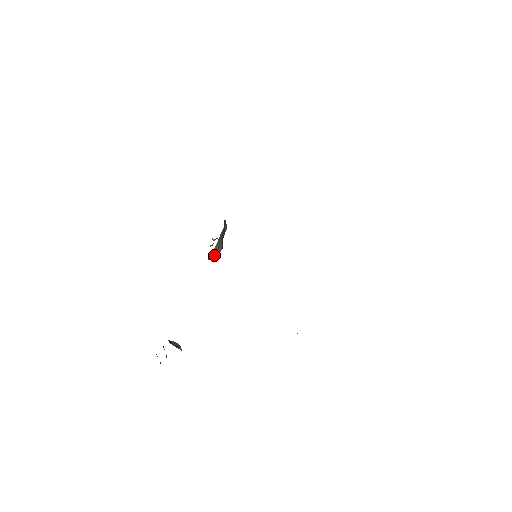
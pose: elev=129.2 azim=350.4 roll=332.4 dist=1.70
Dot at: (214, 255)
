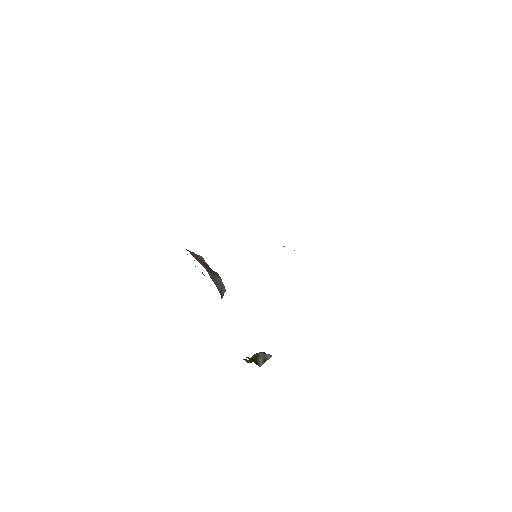
Dot at: (223, 293)
